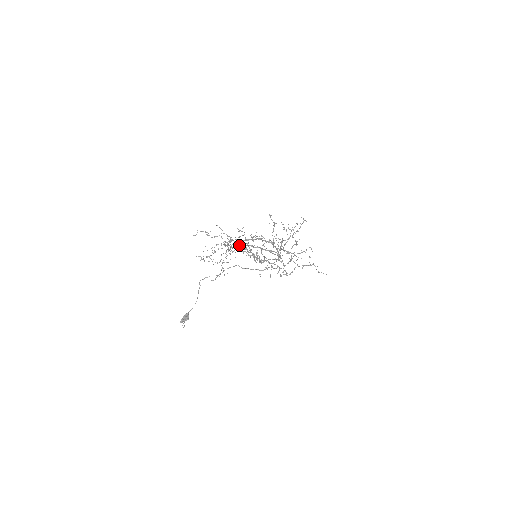
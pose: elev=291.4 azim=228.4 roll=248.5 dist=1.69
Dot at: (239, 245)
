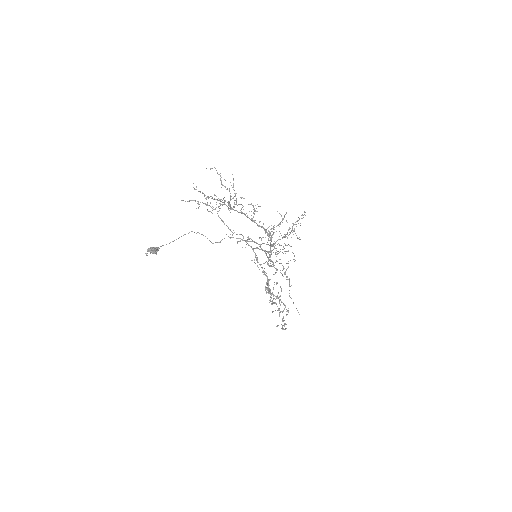
Dot at: (235, 200)
